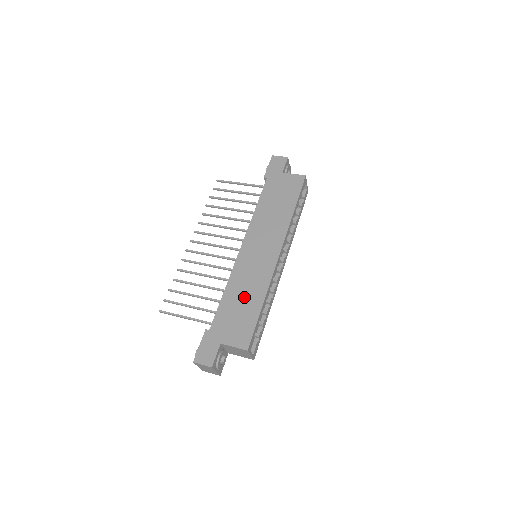
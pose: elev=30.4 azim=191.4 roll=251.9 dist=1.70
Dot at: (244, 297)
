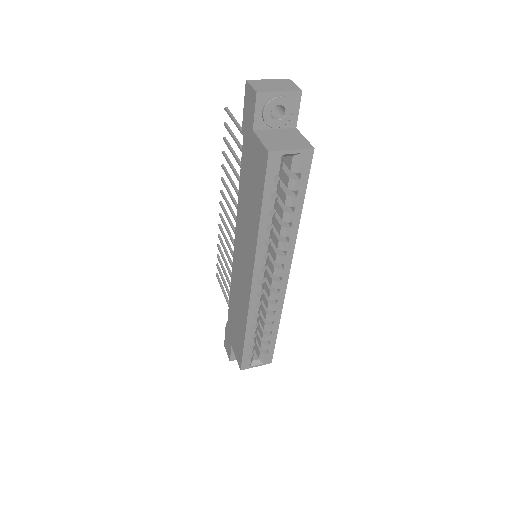
Dot at: (237, 314)
